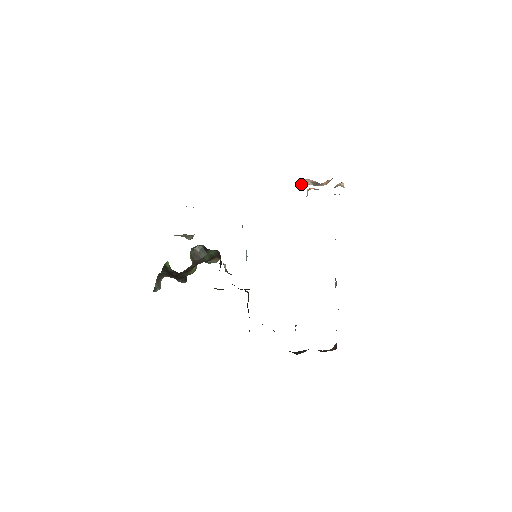
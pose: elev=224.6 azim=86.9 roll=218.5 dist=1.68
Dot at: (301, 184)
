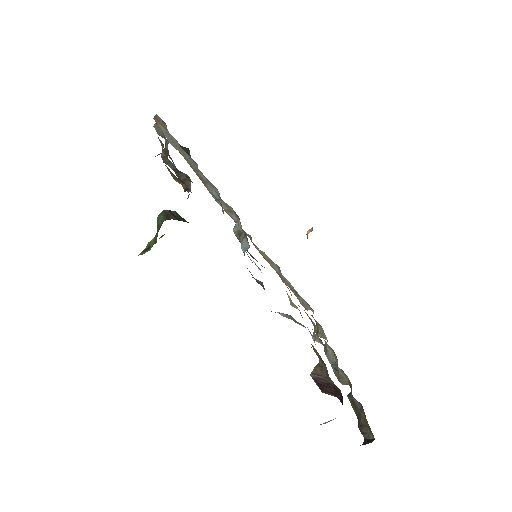
Dot at: occluded
